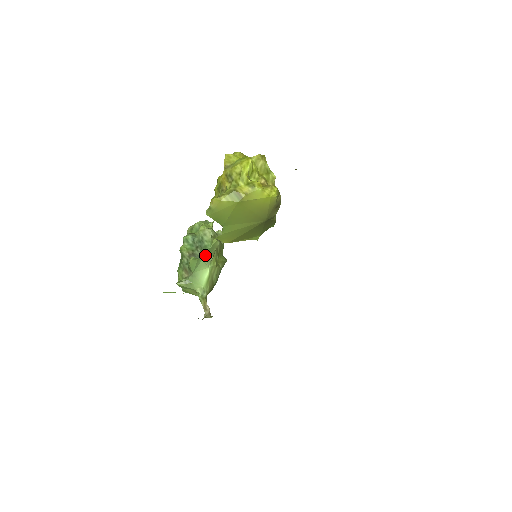
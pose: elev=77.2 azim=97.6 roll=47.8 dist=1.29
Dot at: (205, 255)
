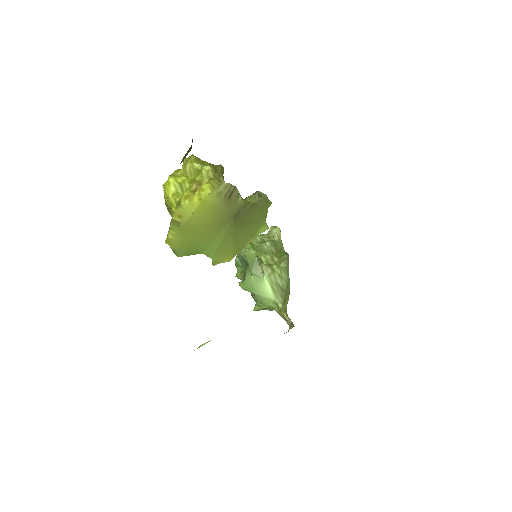
Dot at: (250, 271)
